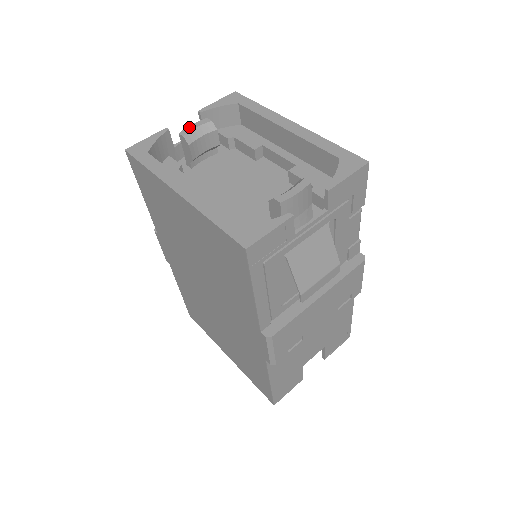
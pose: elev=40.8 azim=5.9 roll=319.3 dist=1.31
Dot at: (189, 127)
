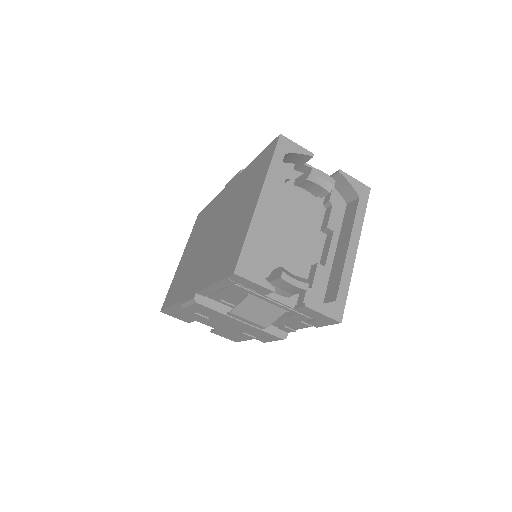
Dot at: (321, 172)
